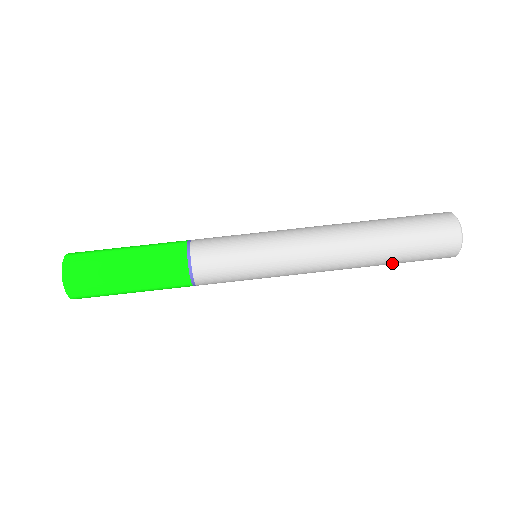
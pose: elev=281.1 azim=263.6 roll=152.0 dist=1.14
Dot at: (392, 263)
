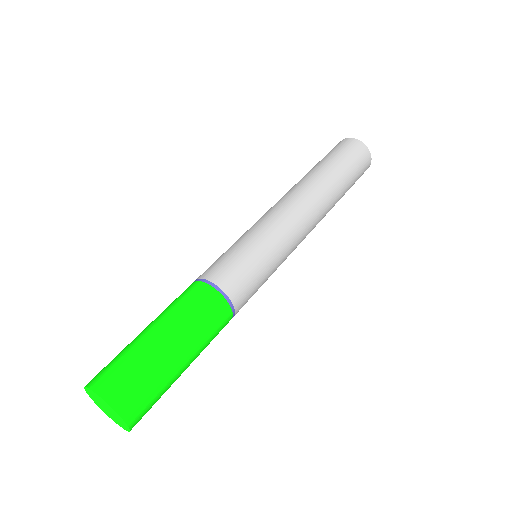
Dot at: (345, 188)
